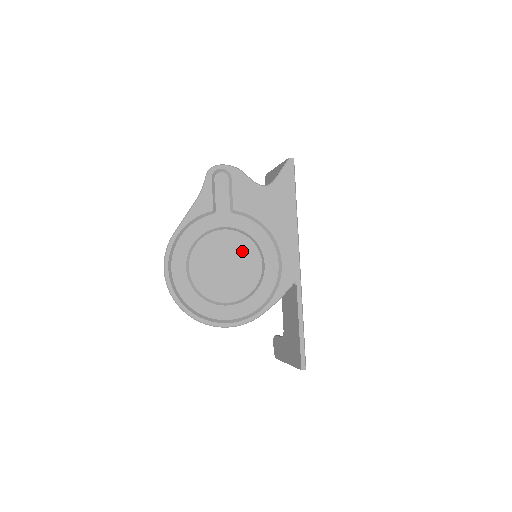
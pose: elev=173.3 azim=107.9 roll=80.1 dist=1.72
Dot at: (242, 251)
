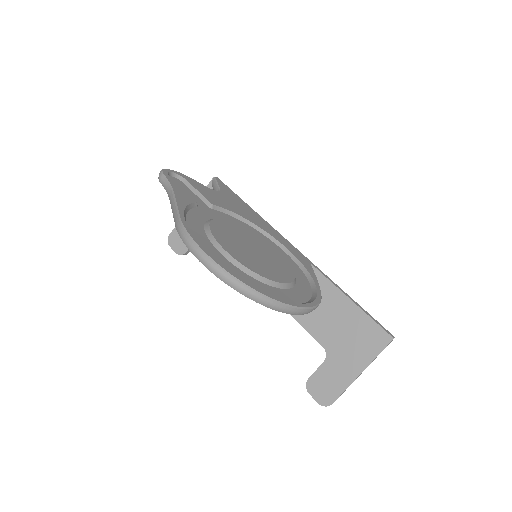
Dot at: (252, 238)
